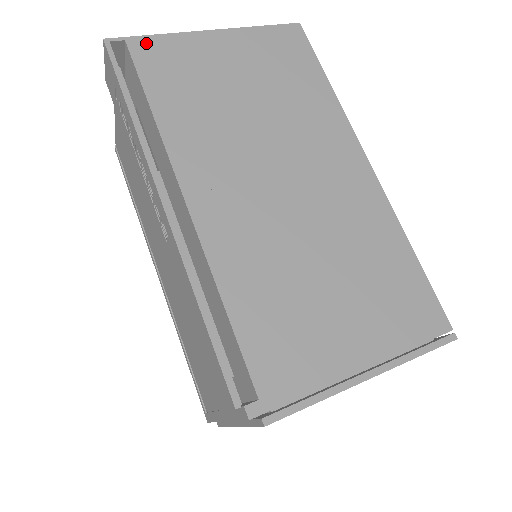
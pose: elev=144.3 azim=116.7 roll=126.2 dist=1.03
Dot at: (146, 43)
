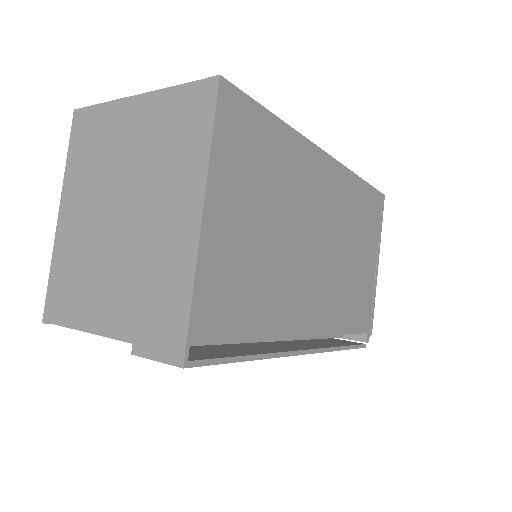
Dot at: (199, 315)
